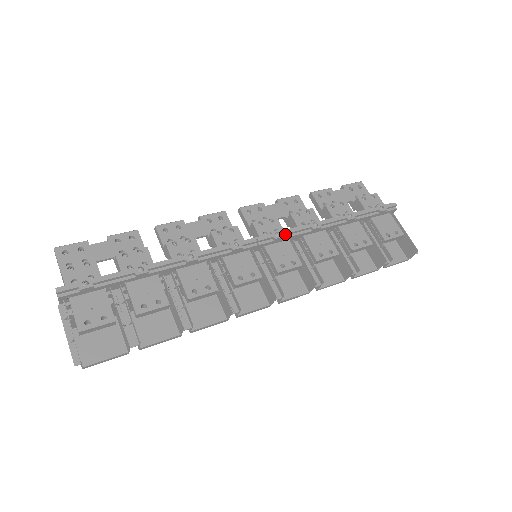
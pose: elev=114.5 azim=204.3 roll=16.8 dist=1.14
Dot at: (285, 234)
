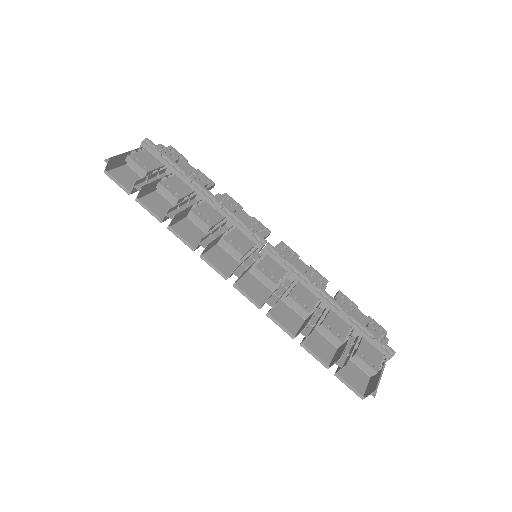
Dot at: (288, 262)
